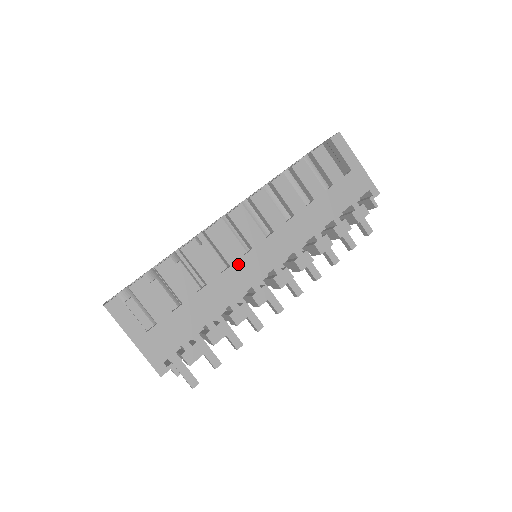
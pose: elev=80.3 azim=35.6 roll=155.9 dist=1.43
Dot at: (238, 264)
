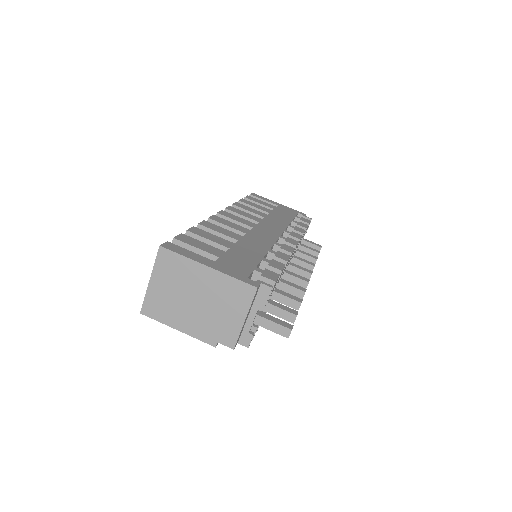
Dot at: (251, 233)
